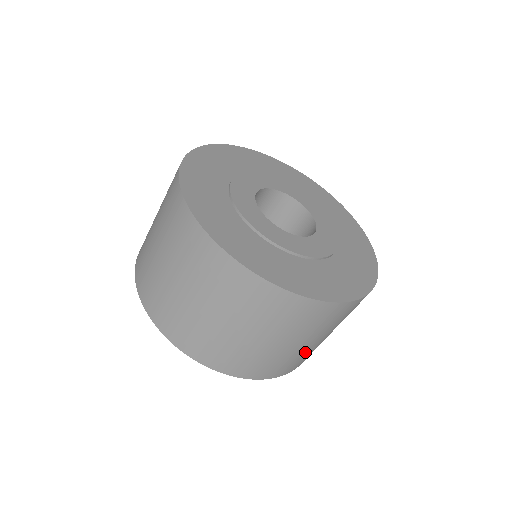
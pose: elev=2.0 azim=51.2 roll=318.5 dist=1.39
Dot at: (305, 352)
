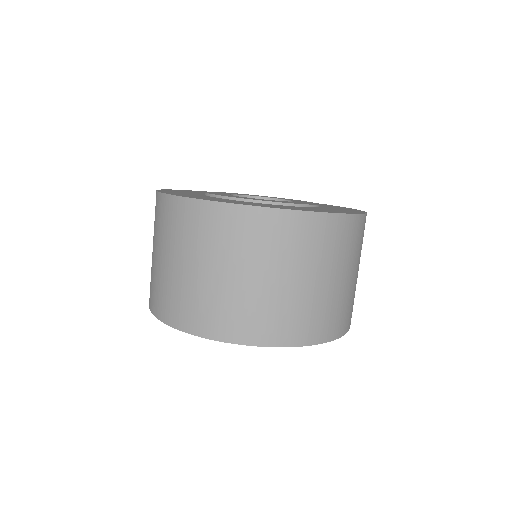
Dot at: (281, 302)
